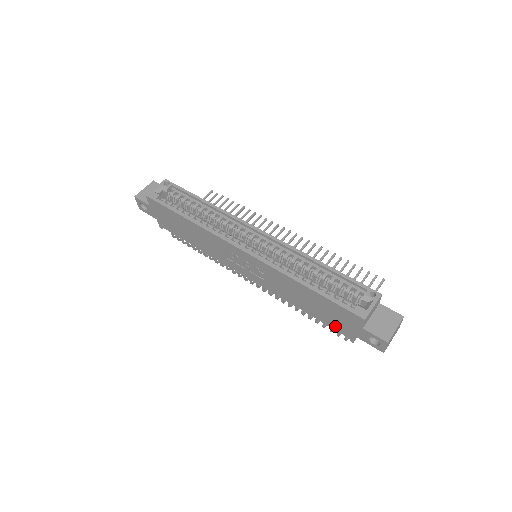
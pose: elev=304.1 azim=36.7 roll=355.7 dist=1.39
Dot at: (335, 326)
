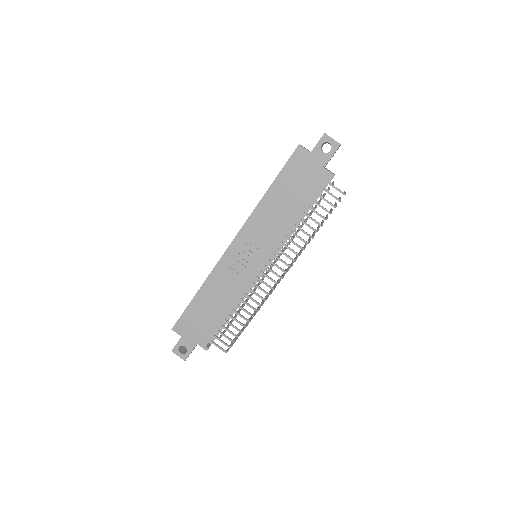
Dot at: (315, 186)
